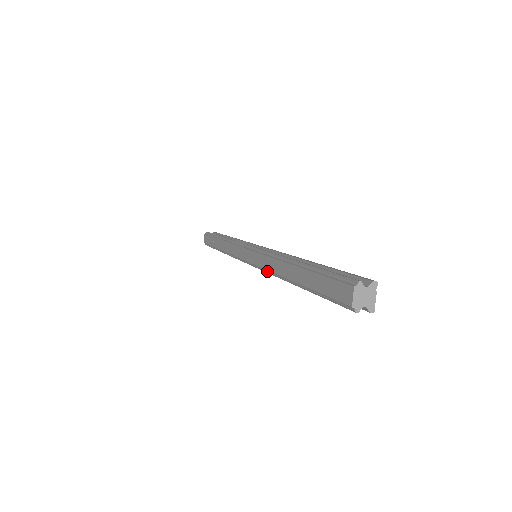
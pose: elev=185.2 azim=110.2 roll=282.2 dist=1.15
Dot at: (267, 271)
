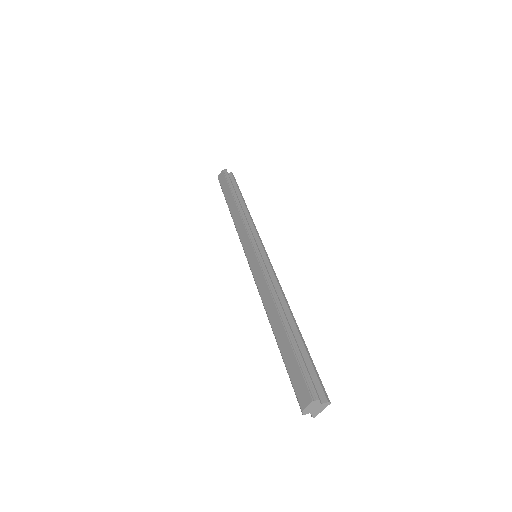
Dot at: (258, 288)
